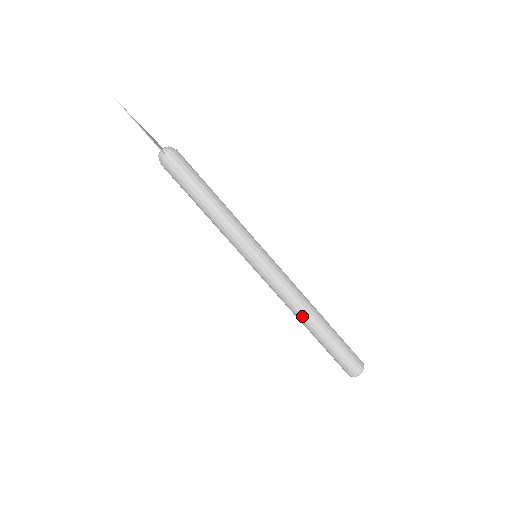
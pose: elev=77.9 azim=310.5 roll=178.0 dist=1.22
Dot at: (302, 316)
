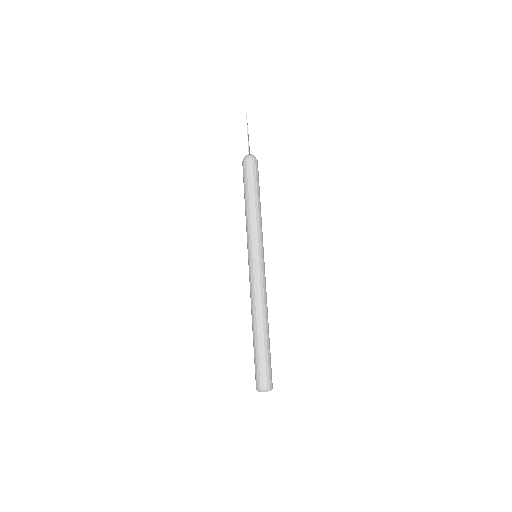
Dot at: (256, 316)
